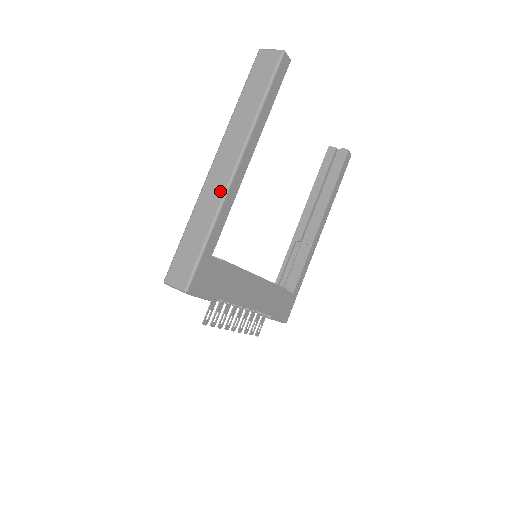
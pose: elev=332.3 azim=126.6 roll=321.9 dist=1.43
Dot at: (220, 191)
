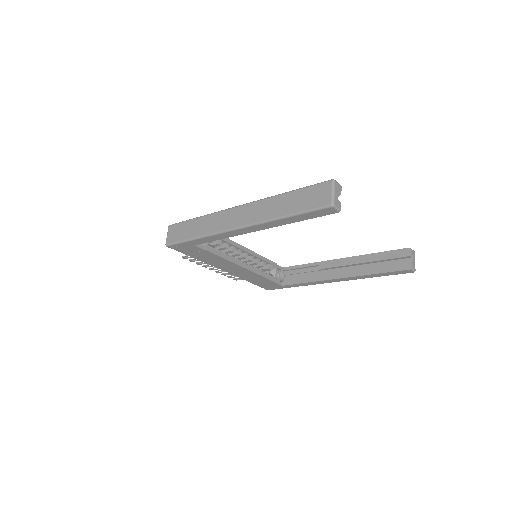
Dot at: (221, 227)
